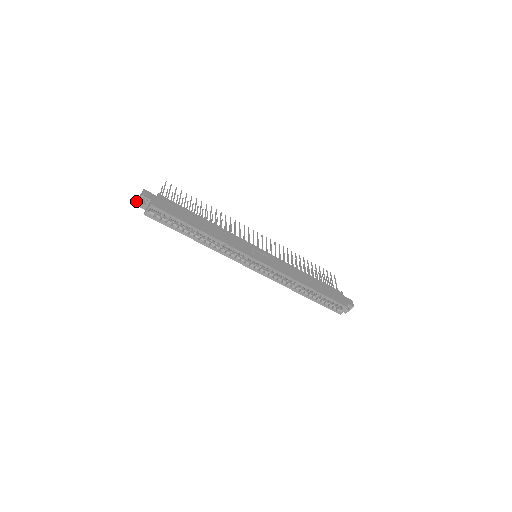
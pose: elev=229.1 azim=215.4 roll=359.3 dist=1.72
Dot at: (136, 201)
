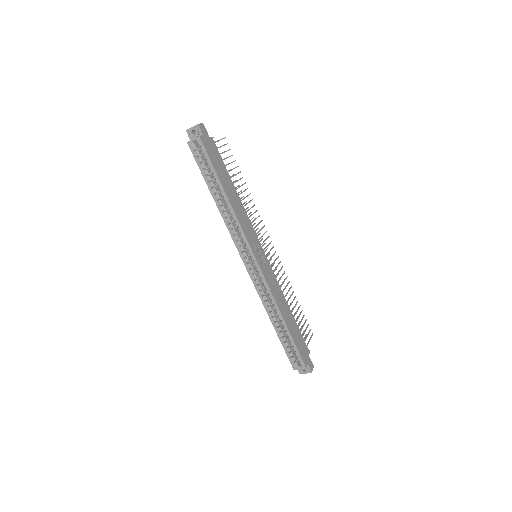
Dot at: occluded
